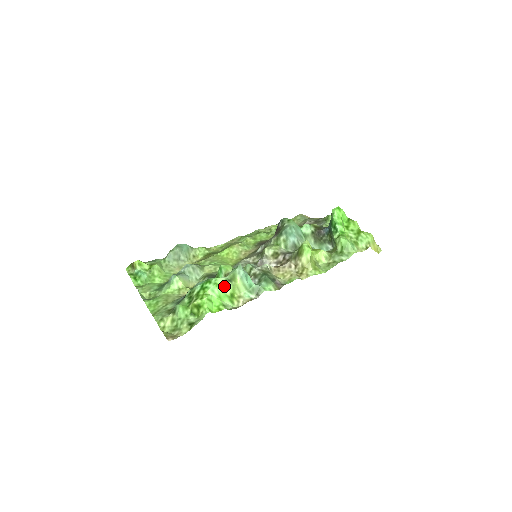
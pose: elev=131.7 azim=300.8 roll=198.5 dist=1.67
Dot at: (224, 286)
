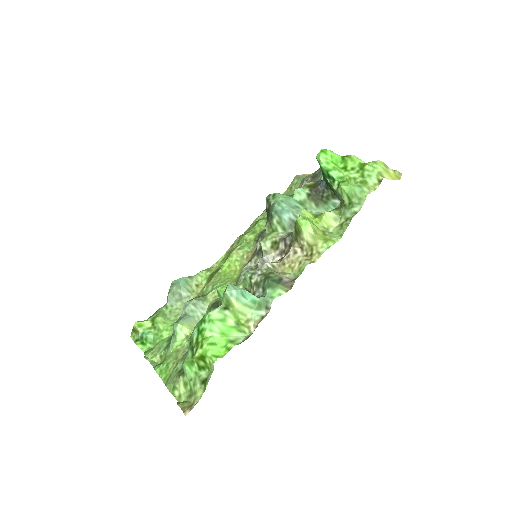
Dot at: (222, 318)
